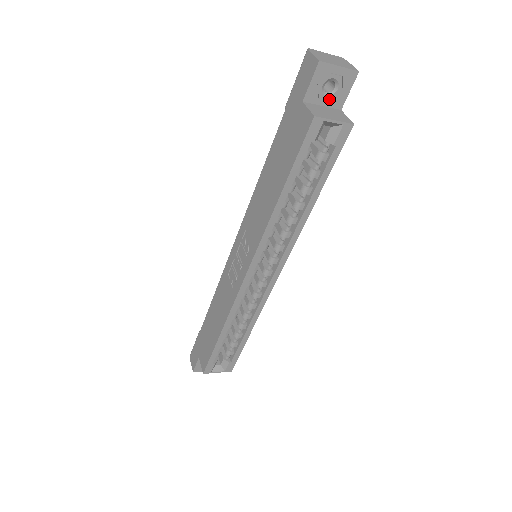
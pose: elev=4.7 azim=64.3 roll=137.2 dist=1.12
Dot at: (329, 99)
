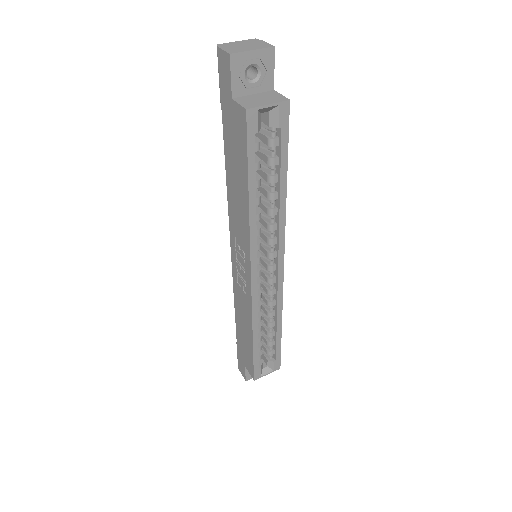
Dot at: (257, 85)
